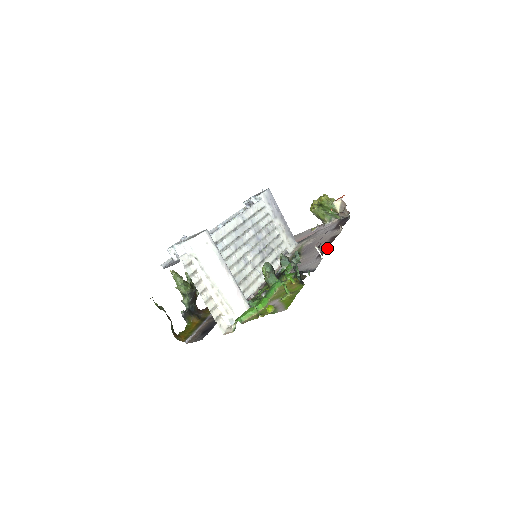
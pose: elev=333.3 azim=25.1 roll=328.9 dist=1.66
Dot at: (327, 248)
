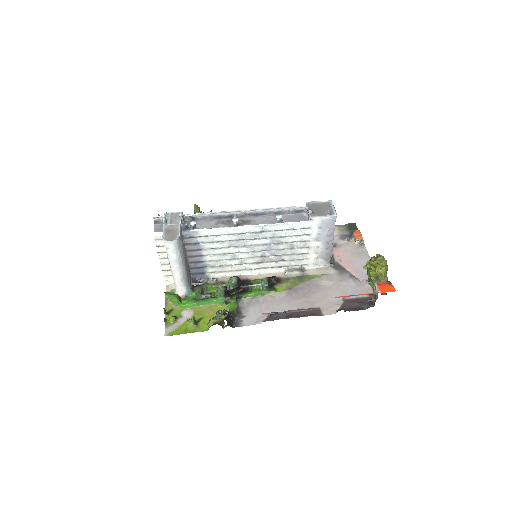
Dot at: (284, 318)
